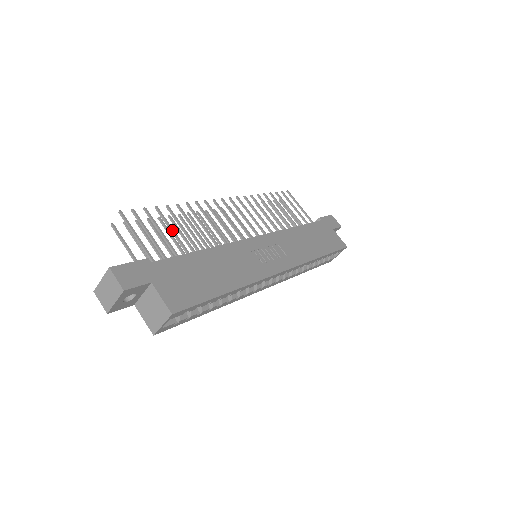
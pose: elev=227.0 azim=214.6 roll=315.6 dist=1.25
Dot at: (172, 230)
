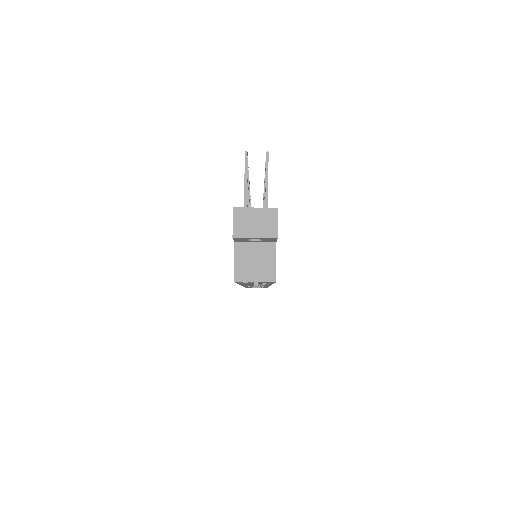
Dot at: occluded
